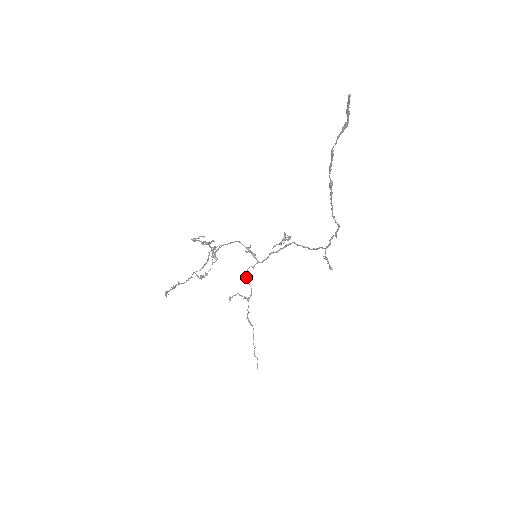
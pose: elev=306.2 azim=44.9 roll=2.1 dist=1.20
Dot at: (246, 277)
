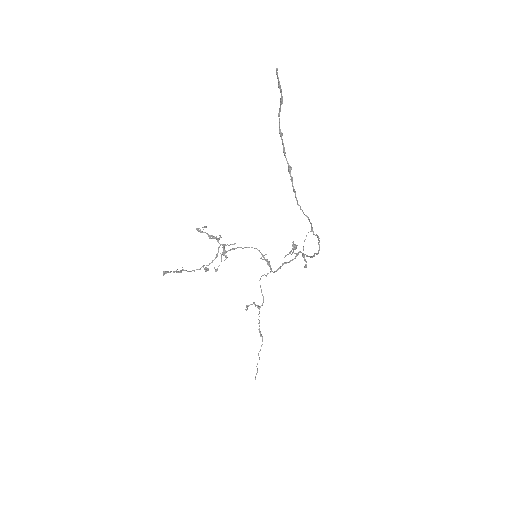
Dot at: (260, 285)
